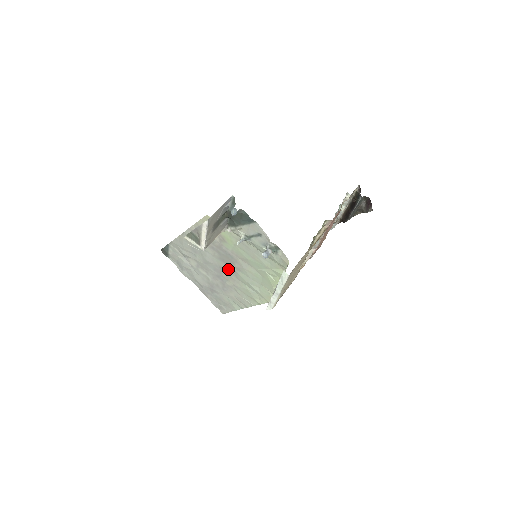
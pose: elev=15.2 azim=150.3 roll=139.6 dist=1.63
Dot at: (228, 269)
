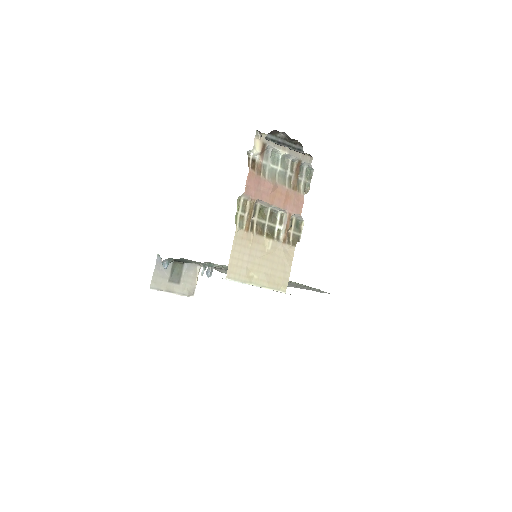
Dot at: occluded
